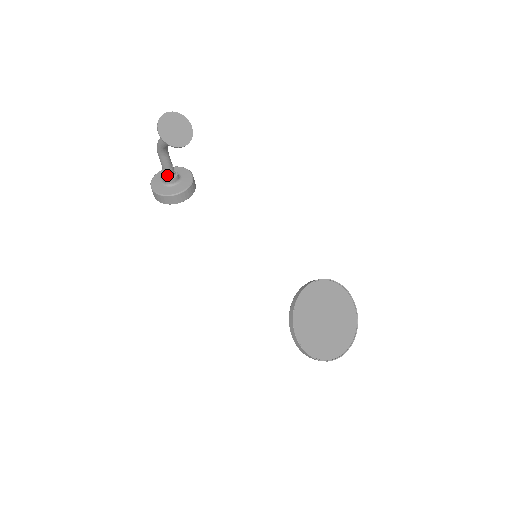
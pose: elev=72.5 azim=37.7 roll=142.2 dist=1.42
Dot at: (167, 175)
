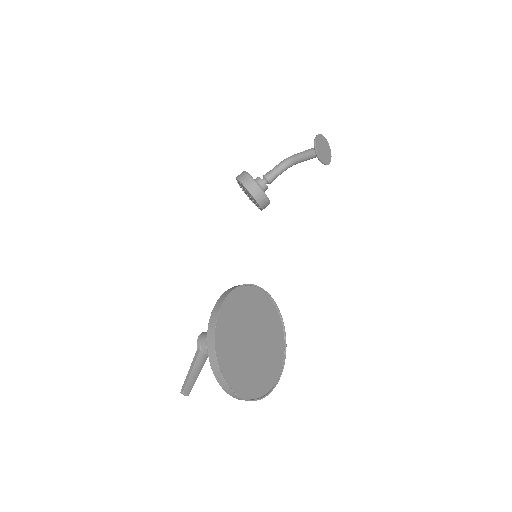
Dot at: (263, 179)
